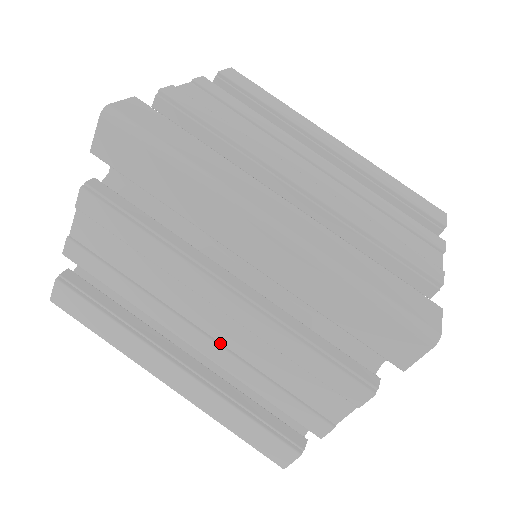
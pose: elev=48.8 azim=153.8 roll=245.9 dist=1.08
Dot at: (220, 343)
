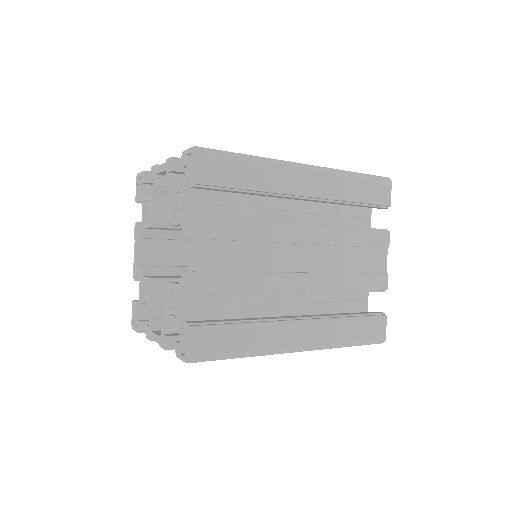
Dot at: occluded
